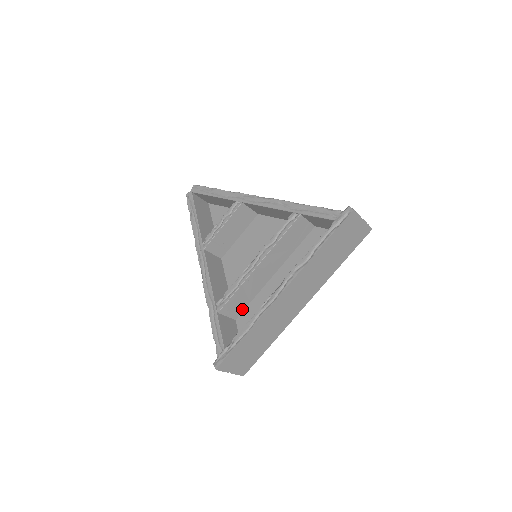
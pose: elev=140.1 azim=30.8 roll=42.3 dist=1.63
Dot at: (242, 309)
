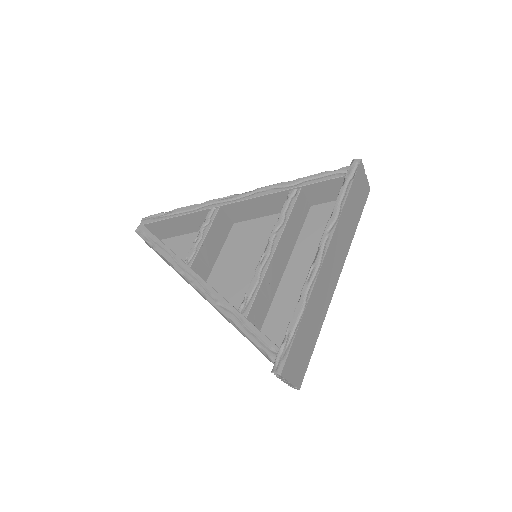
Dot at: (265, 315)
